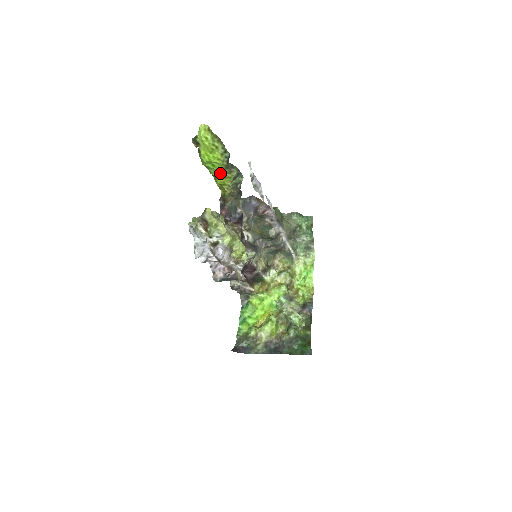
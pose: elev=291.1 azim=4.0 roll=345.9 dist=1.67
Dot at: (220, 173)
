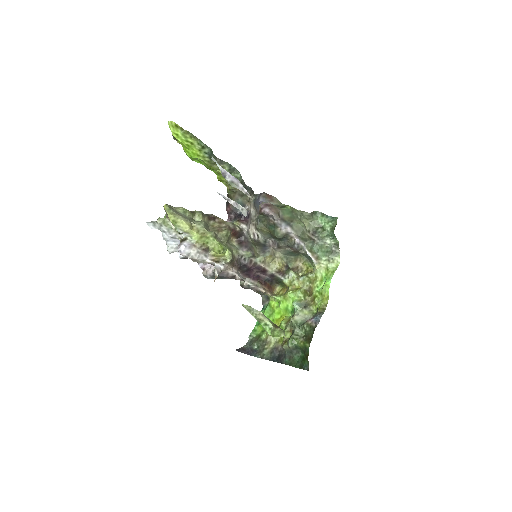
Dot at: (212, 169)
